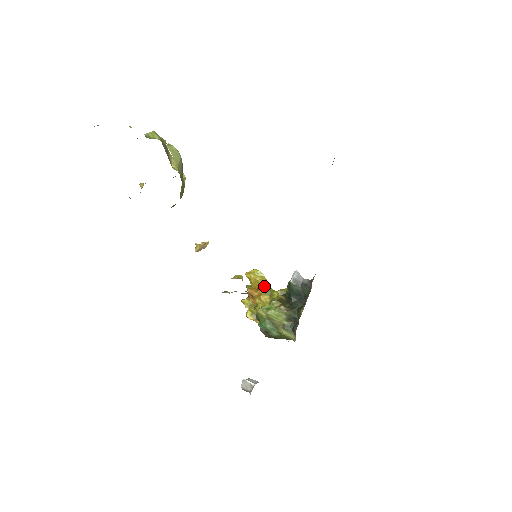
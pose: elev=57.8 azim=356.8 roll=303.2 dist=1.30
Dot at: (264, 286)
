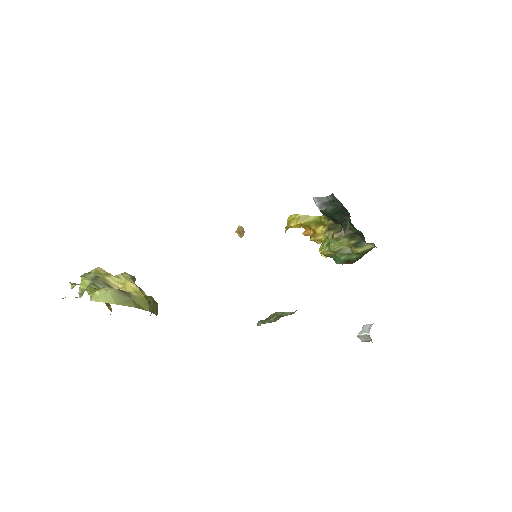
Dot at: (310, 222)
